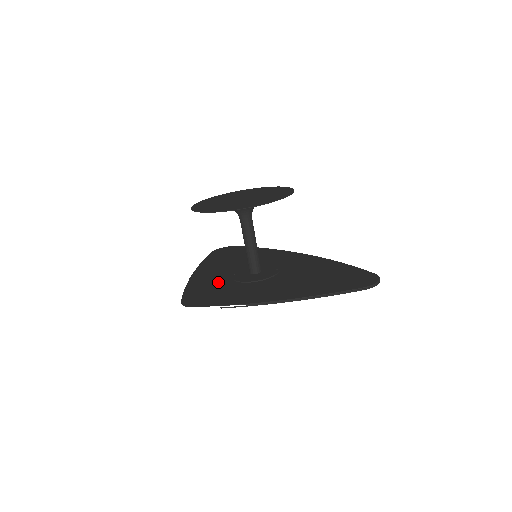
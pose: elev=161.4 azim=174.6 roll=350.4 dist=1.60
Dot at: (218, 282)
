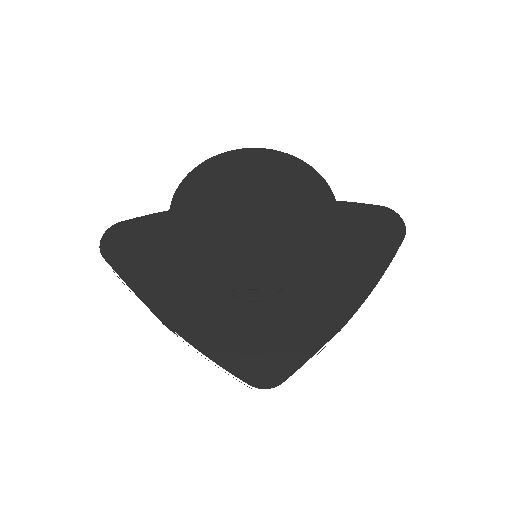
Dot at: (235, 317)
